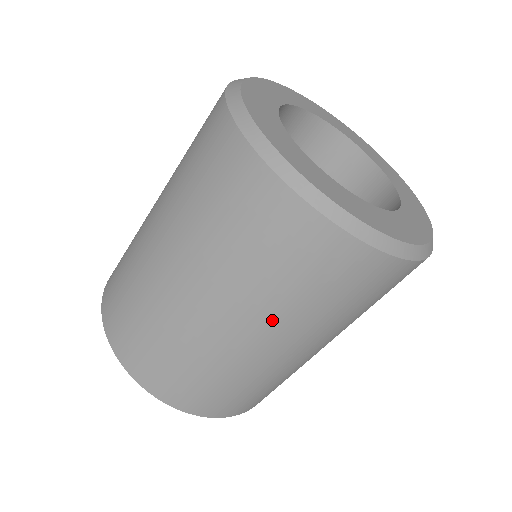
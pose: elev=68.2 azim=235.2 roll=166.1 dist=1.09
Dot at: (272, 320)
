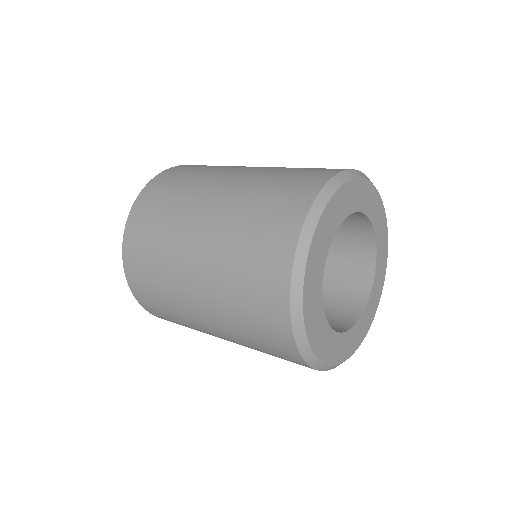
Dot at: (221, 321)
